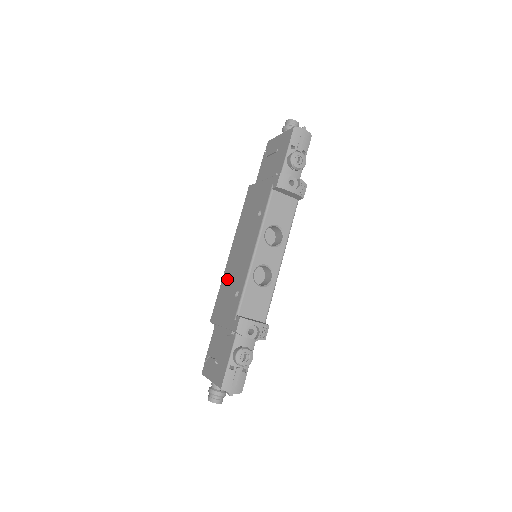
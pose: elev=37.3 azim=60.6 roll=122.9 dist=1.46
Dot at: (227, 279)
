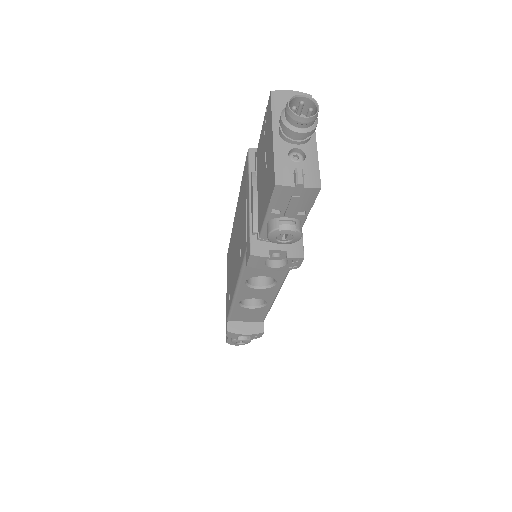
Dot at: (230, 251)
